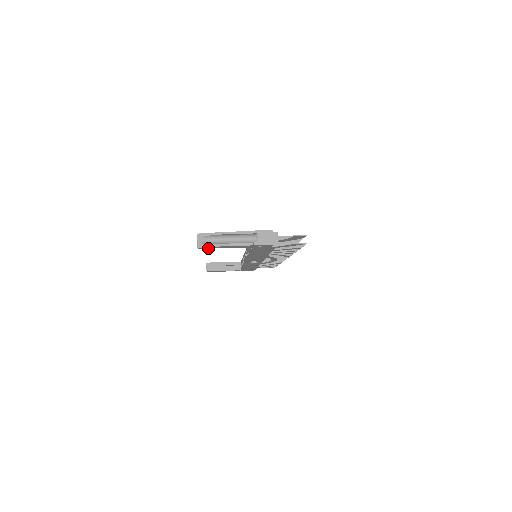
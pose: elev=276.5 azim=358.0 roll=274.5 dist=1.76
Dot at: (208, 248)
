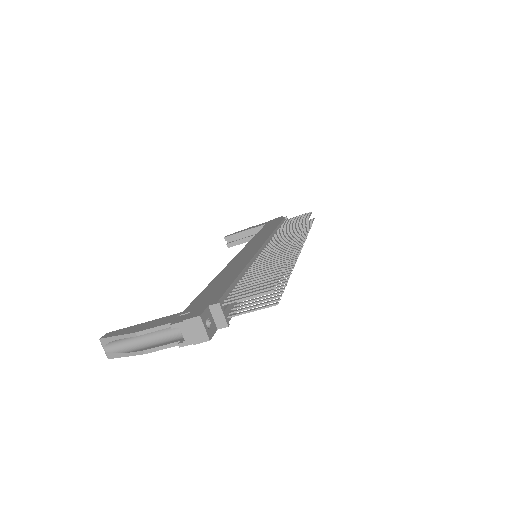
Dot at: occluded
